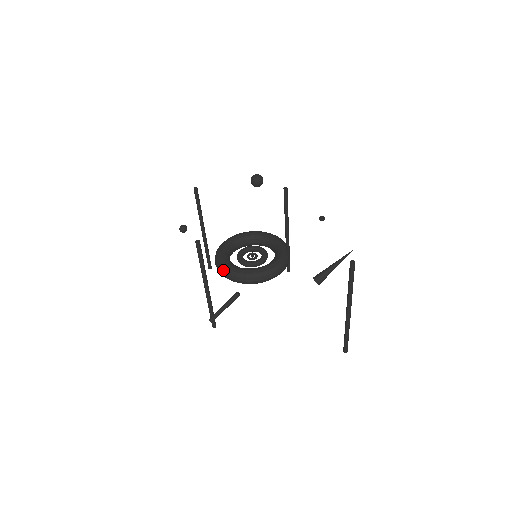
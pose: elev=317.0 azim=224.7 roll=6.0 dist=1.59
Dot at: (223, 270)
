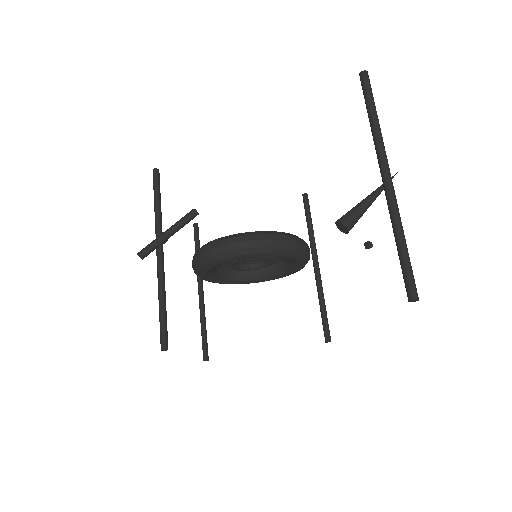
Dot at: occluded
